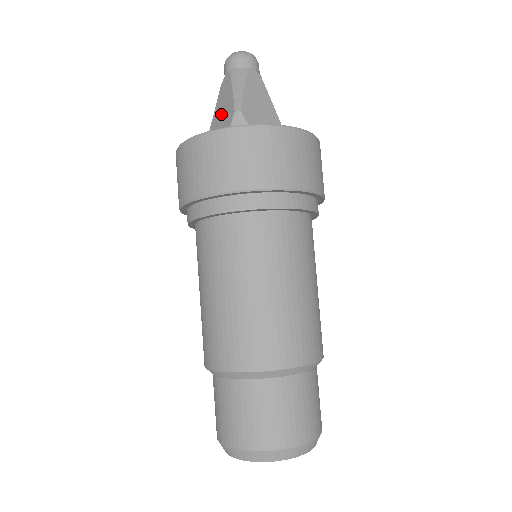
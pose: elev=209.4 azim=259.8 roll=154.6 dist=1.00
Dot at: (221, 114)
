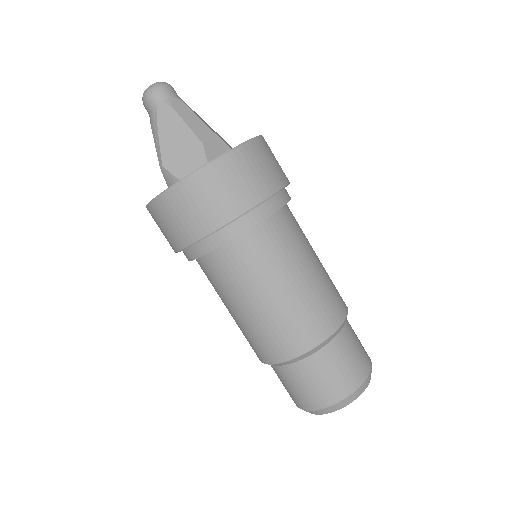
Dot at: occluded
